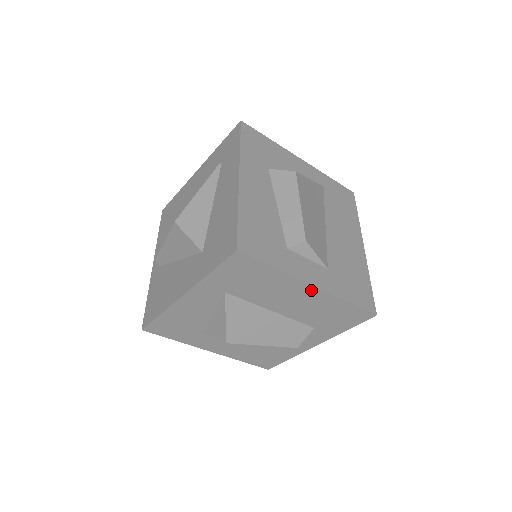
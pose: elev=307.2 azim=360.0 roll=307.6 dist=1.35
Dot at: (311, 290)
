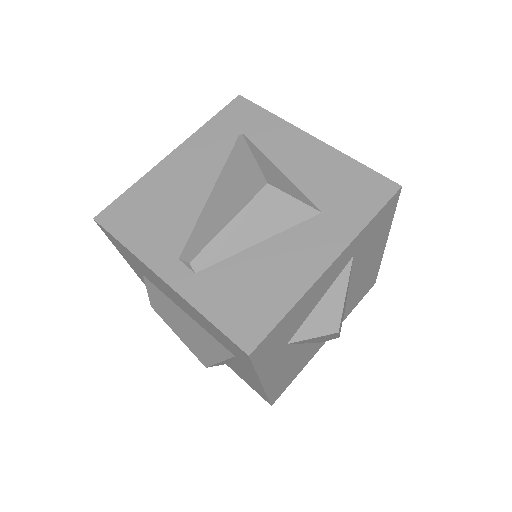
Dot at: (381, 250)
